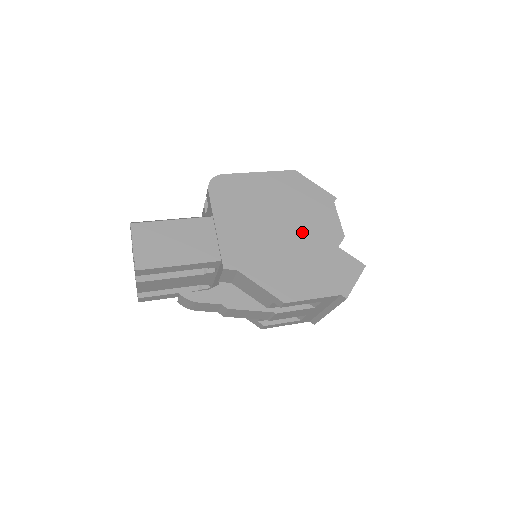
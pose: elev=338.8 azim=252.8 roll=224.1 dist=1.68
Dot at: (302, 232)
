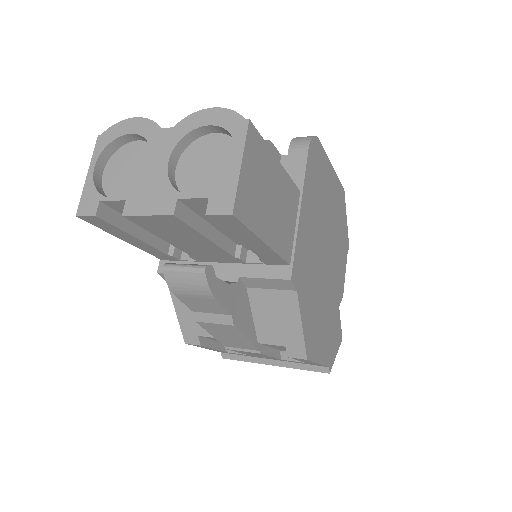
Dot at: (332, 271)
